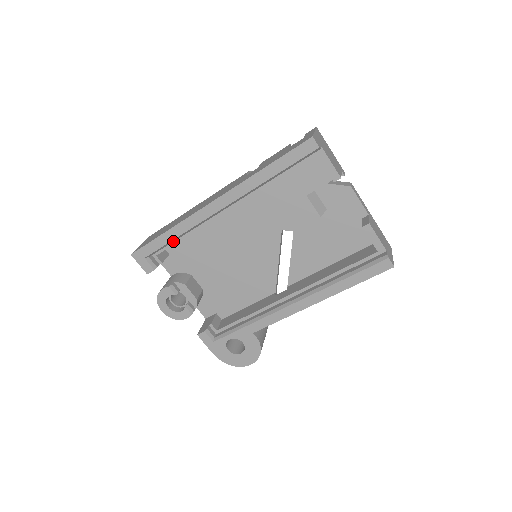
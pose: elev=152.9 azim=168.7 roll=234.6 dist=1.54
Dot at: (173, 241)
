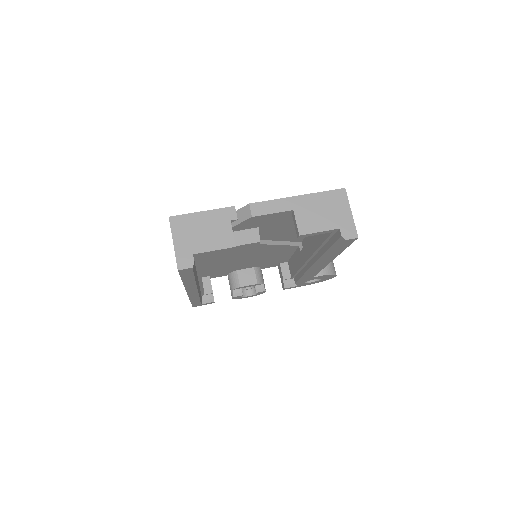
Dot at: (201, 297)
